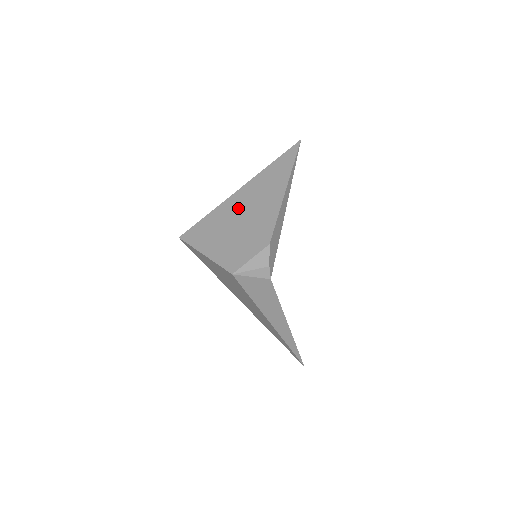
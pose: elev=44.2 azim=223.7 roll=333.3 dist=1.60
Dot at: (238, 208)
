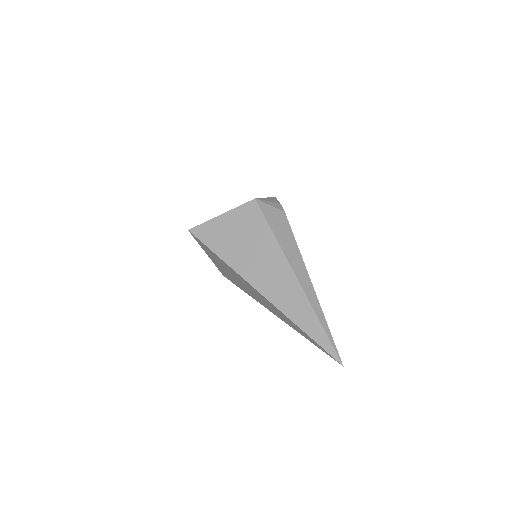
Dot at: occluded
